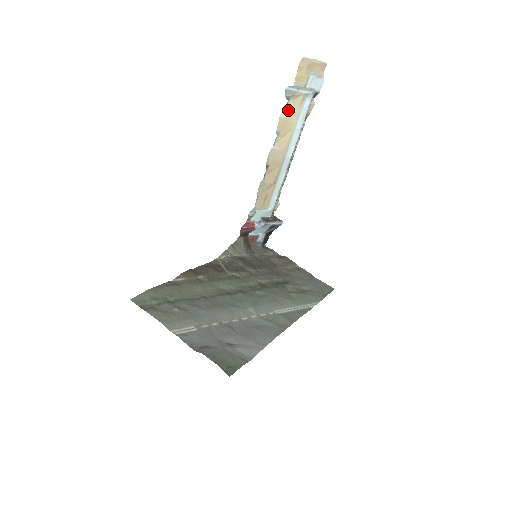
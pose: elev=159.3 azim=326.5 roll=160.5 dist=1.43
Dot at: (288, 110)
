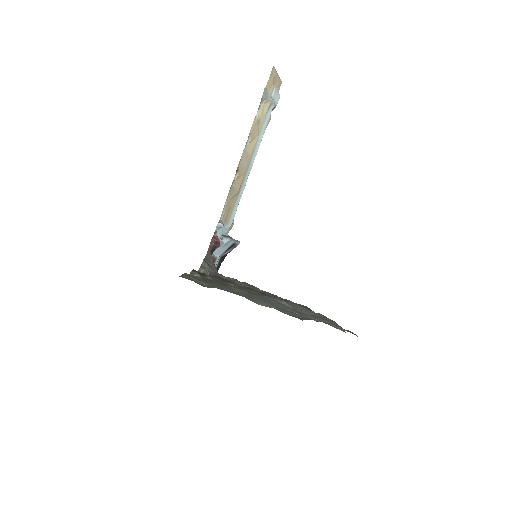
Dot at: (259, 114)
